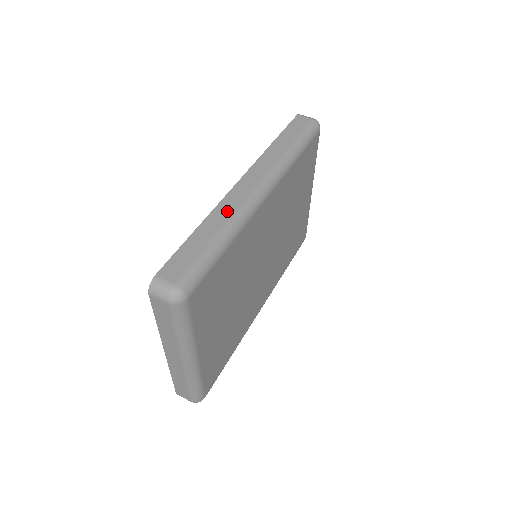
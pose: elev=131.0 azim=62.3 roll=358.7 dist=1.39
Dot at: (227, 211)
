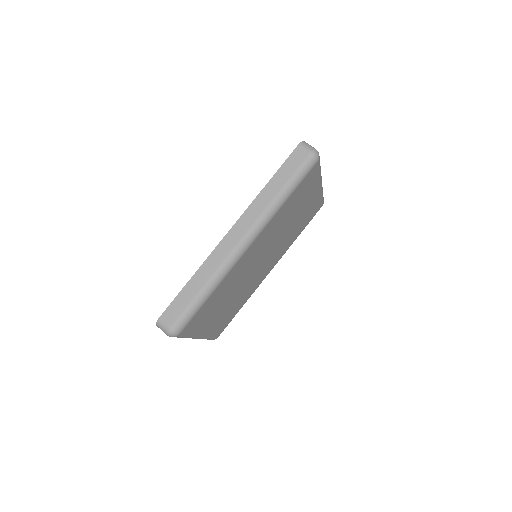
Dot at: (214, 265)
